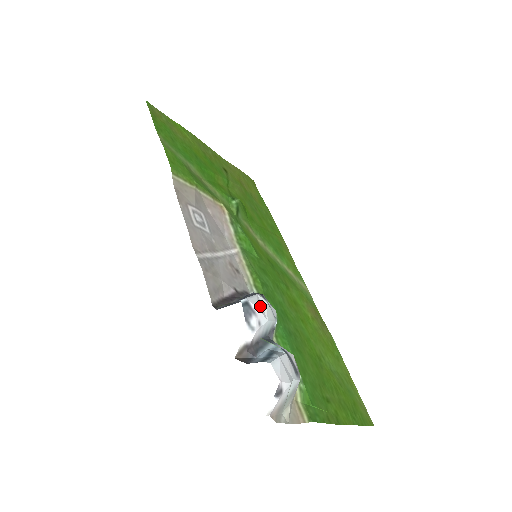
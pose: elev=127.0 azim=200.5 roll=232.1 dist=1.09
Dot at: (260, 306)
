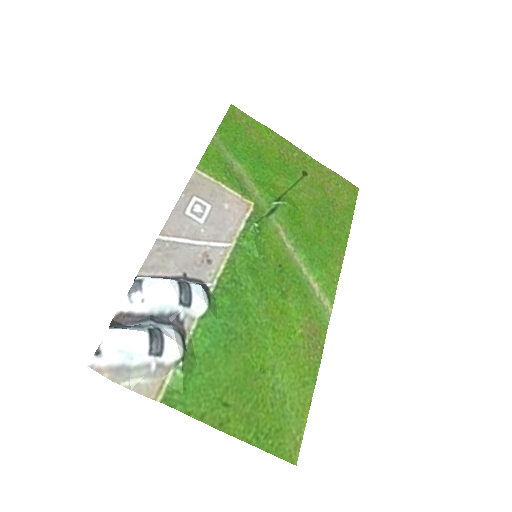
Dot at: (158, 288)
